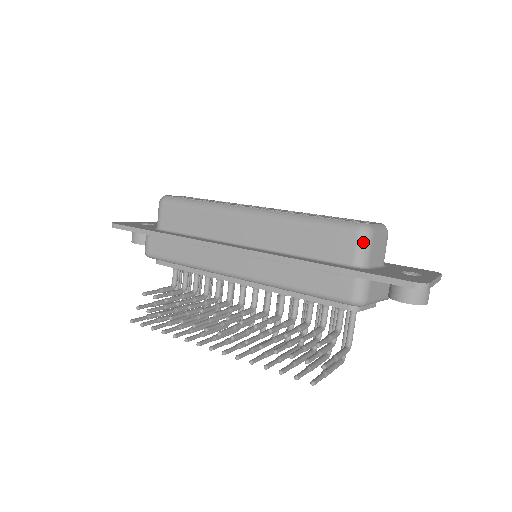
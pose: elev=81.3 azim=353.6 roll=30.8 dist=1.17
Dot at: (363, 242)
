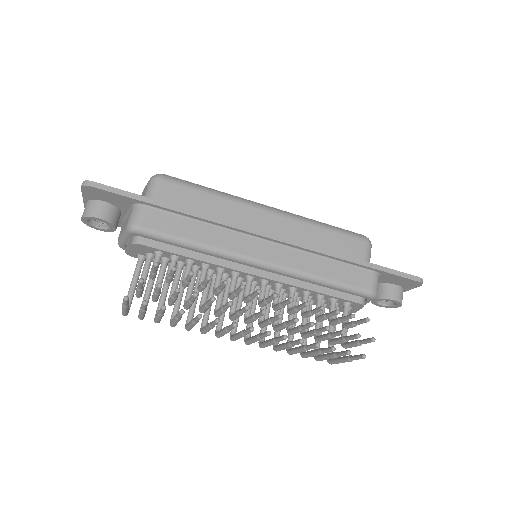
Dot at: (370, 249)
